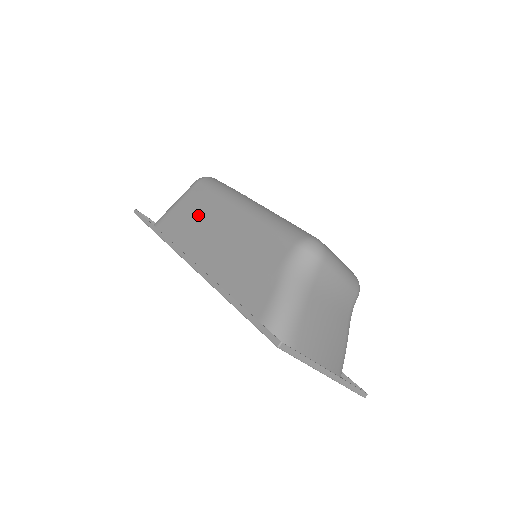
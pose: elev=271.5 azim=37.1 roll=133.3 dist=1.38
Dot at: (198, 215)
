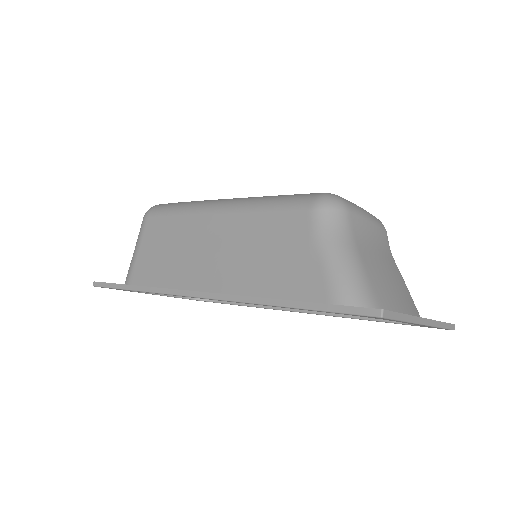
Dot at: (172, 247)
